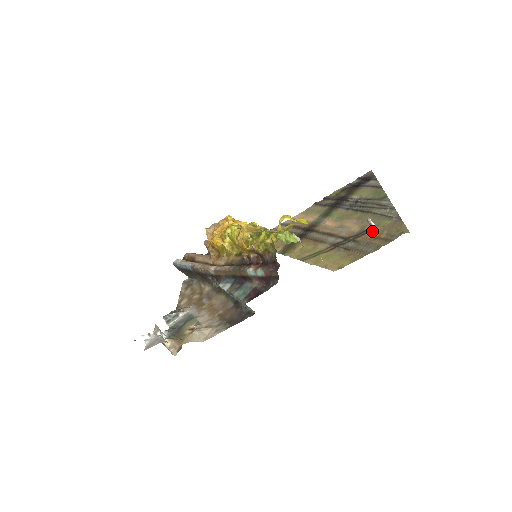
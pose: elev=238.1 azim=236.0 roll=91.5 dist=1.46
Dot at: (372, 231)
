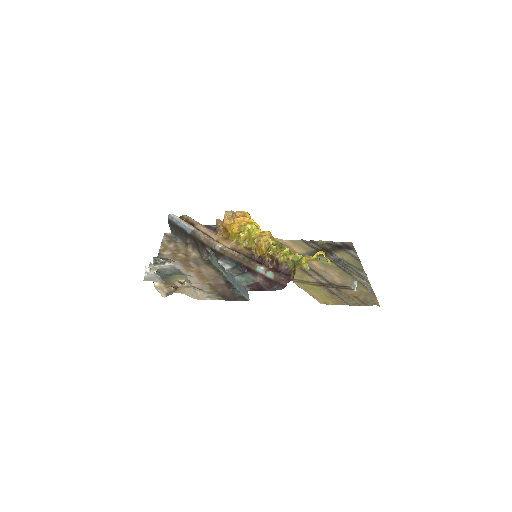
Dot at: (352, 290)
